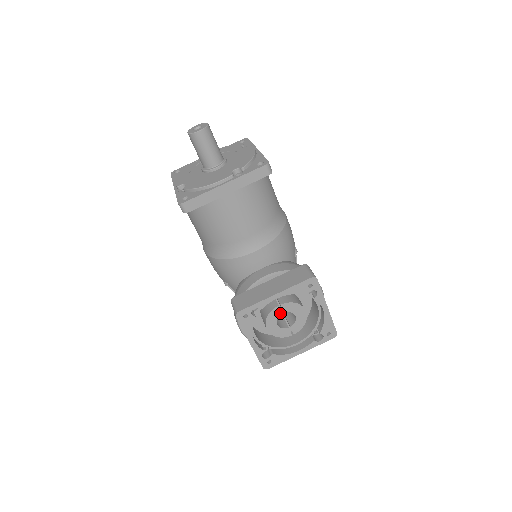
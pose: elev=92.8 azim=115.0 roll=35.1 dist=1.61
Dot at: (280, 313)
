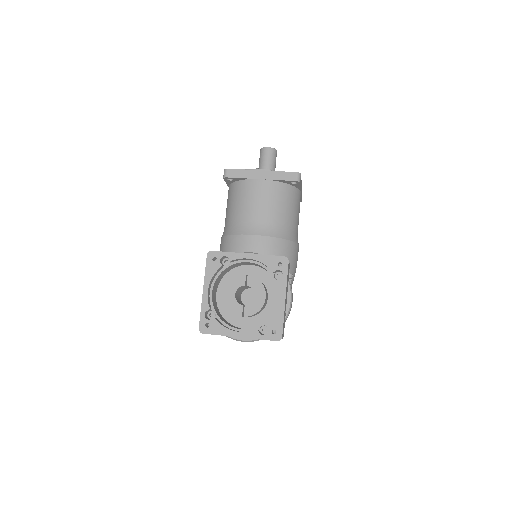
Dot at: (243, 284)
